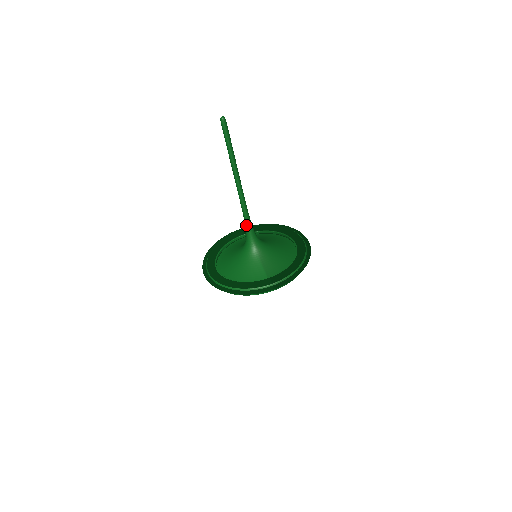
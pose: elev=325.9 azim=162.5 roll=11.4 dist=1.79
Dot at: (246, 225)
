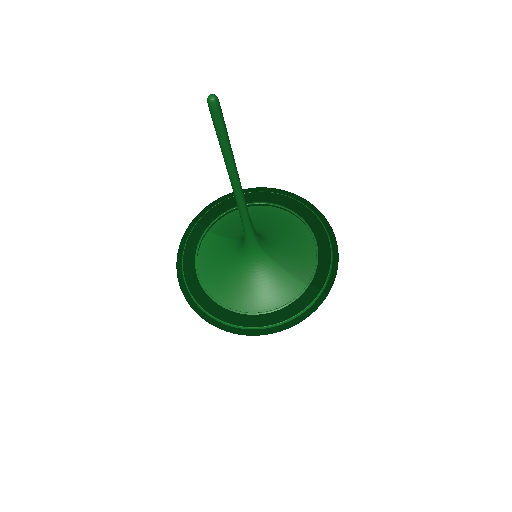
Dot at: (248, 232)
